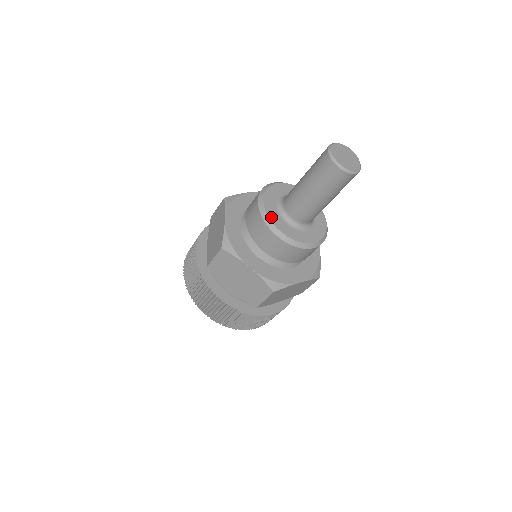
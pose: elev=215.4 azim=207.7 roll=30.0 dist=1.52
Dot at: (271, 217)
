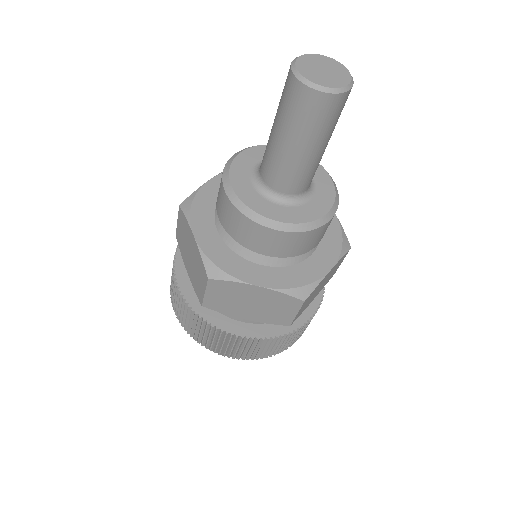
Dot at: (254, 207)
